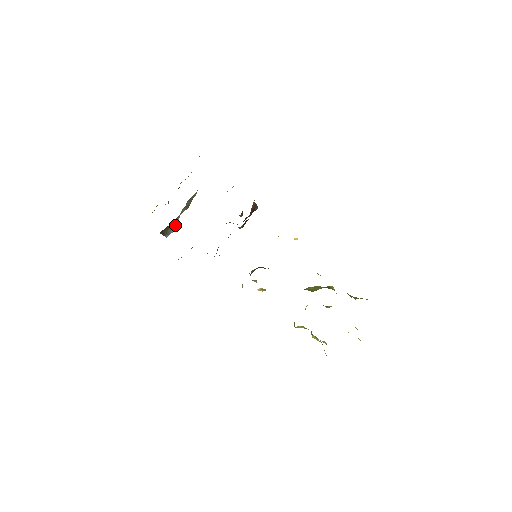
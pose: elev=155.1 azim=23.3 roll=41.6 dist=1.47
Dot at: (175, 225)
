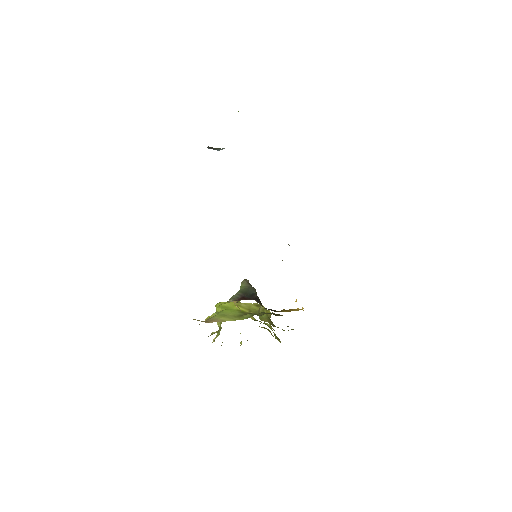
Dot at: occluded
